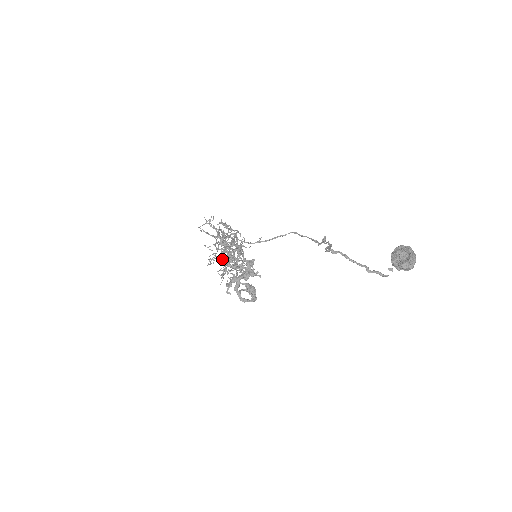
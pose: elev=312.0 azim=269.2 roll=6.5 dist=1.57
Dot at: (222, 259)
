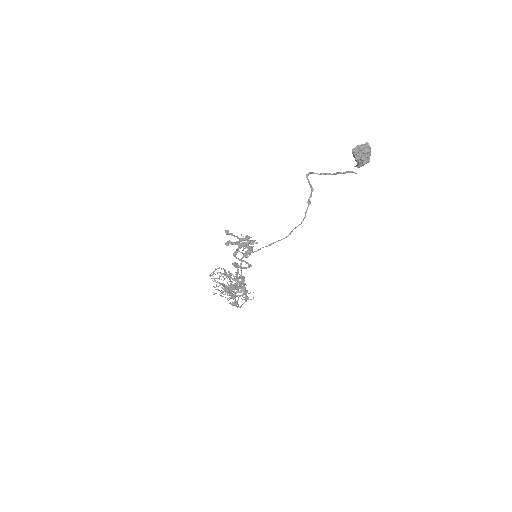
Dot at: occluded
